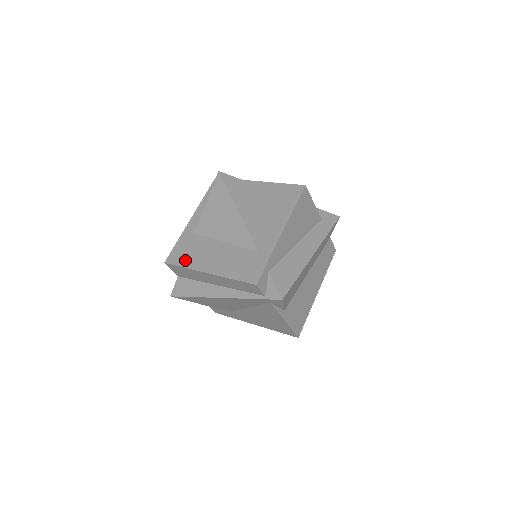
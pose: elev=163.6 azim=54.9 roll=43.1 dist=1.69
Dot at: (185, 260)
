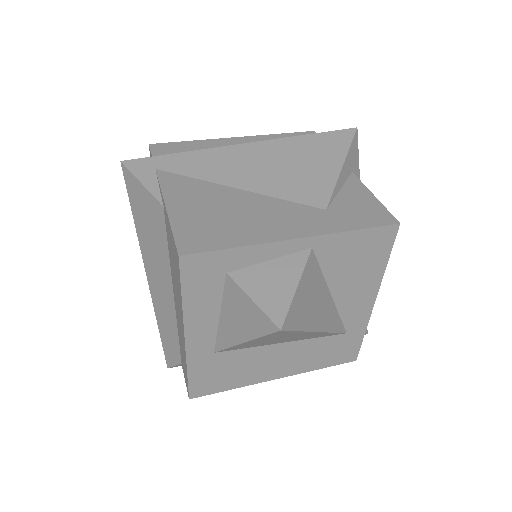
Dot at: (228, 384)
